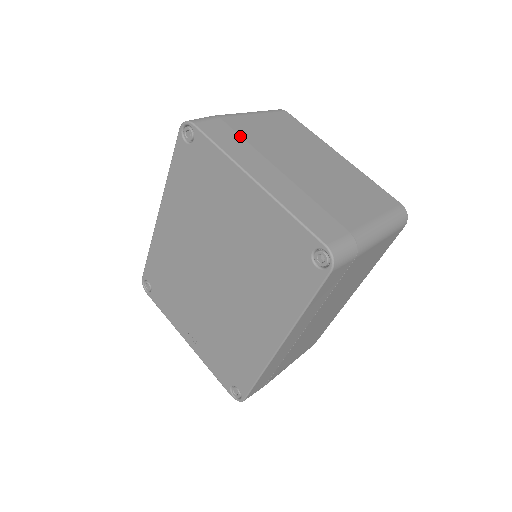
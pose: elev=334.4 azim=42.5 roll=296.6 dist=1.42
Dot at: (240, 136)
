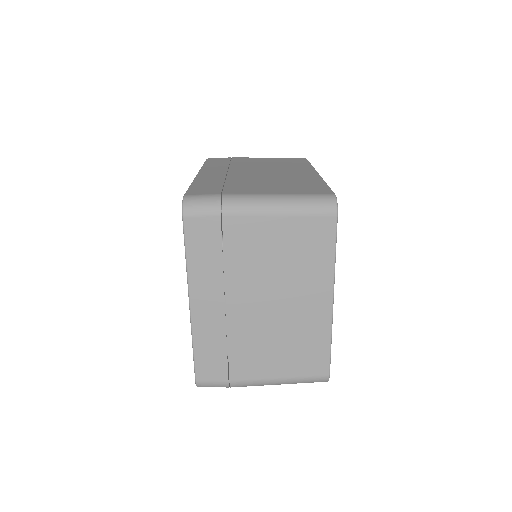
Dot at: (222, 249)
